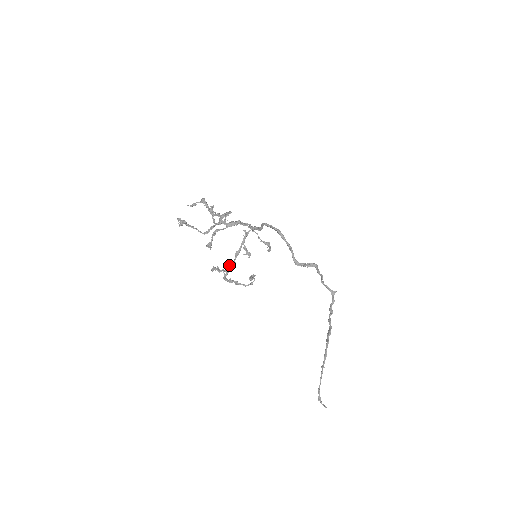
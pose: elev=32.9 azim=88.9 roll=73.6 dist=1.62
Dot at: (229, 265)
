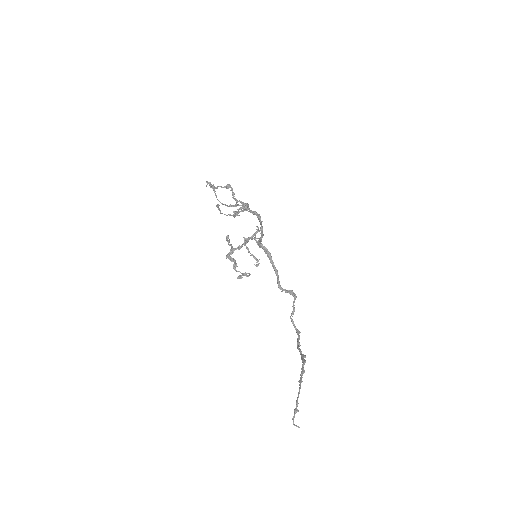
Dot at: occluded
